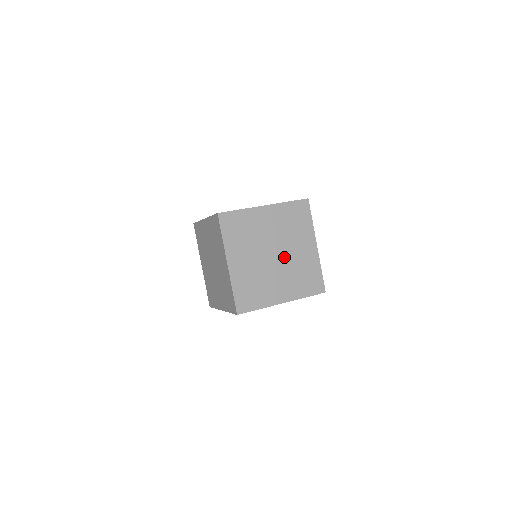
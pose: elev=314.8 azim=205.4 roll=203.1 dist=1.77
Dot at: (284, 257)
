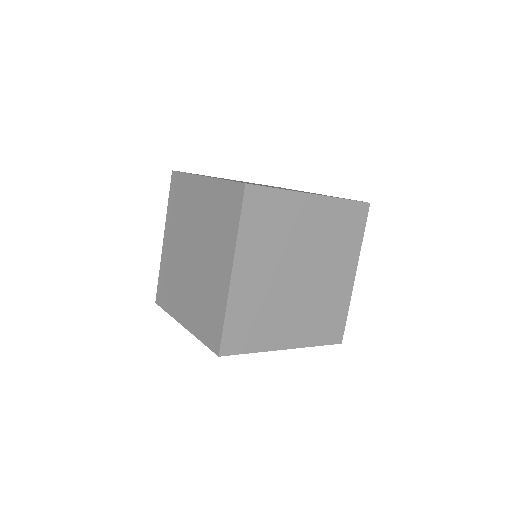
Dot at: (311, 281)
